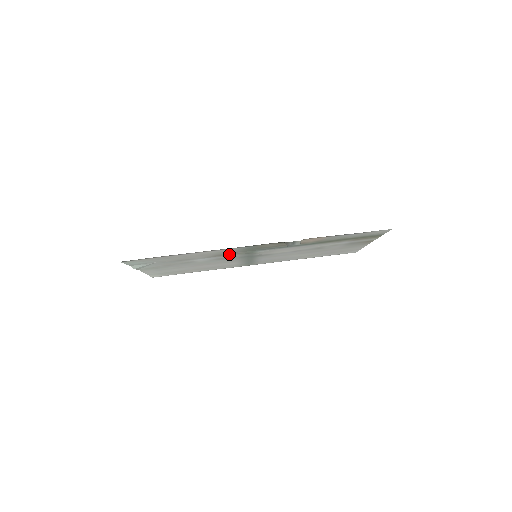
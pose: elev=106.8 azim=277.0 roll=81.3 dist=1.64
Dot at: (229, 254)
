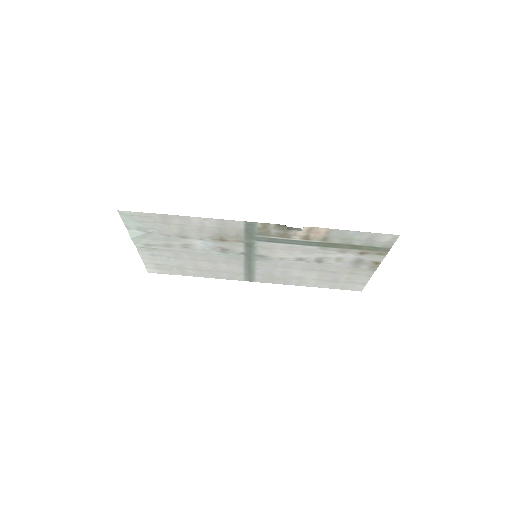
Dot at: (229, 240)
